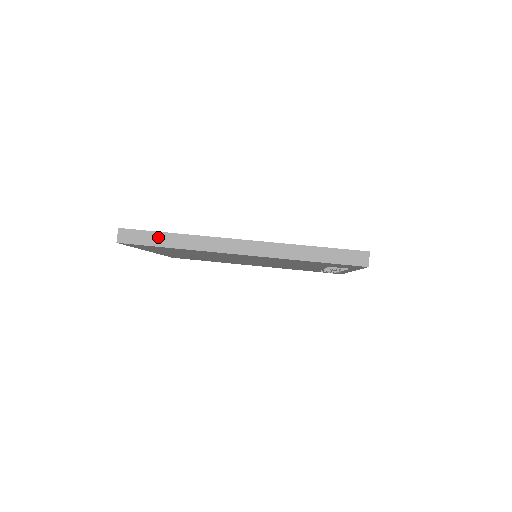
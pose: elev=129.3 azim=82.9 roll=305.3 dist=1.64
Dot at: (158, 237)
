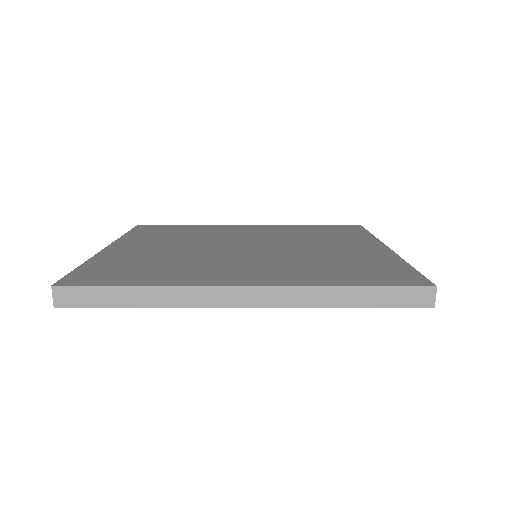
Dot at: (116, 294)
